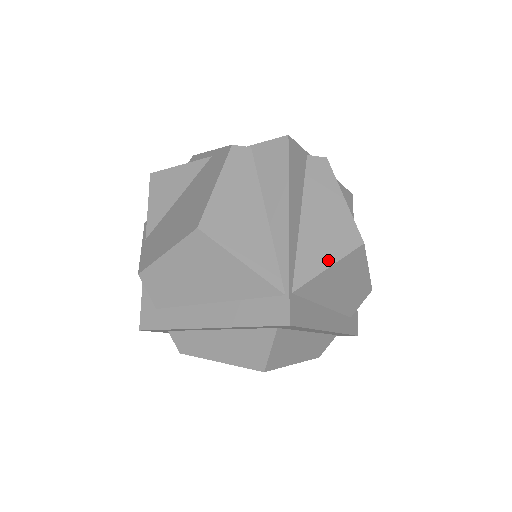
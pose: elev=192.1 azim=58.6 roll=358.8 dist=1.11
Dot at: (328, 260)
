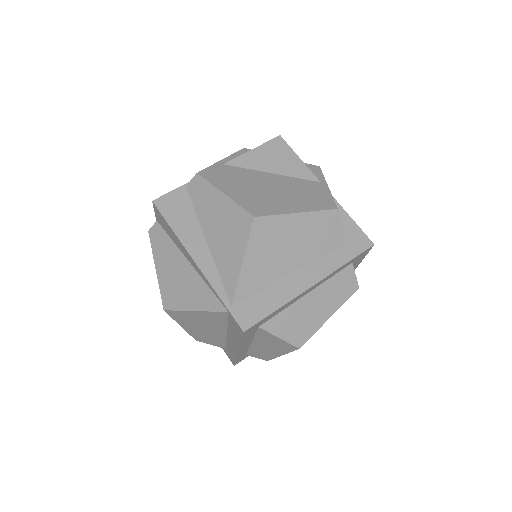
Dot at: (239, 258)
